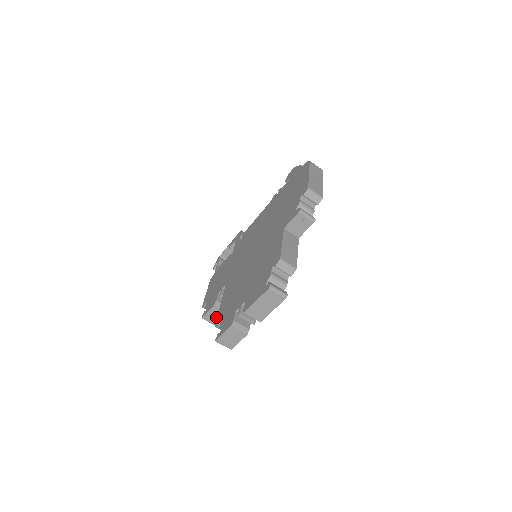
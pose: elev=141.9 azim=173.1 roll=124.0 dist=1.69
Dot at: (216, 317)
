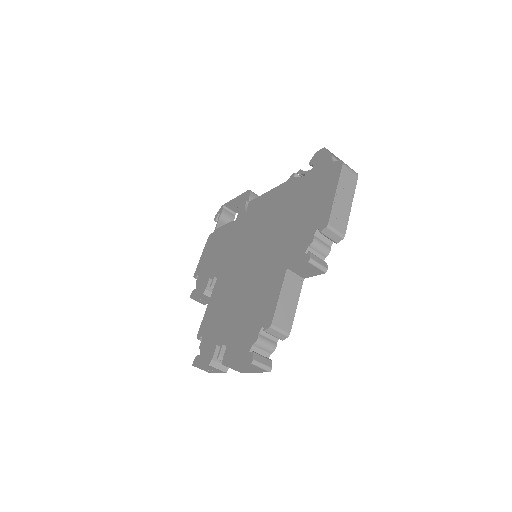
Dot at: (205, 301)
